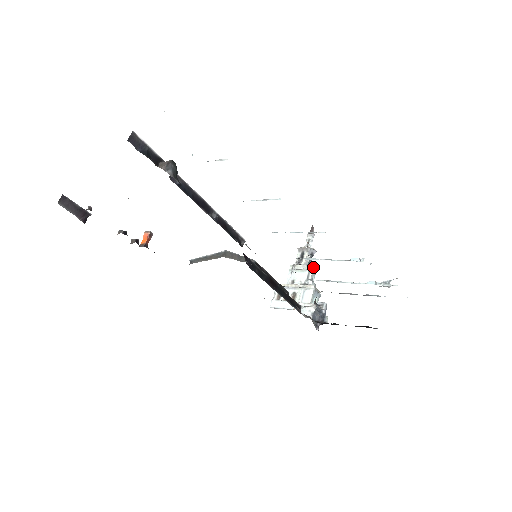
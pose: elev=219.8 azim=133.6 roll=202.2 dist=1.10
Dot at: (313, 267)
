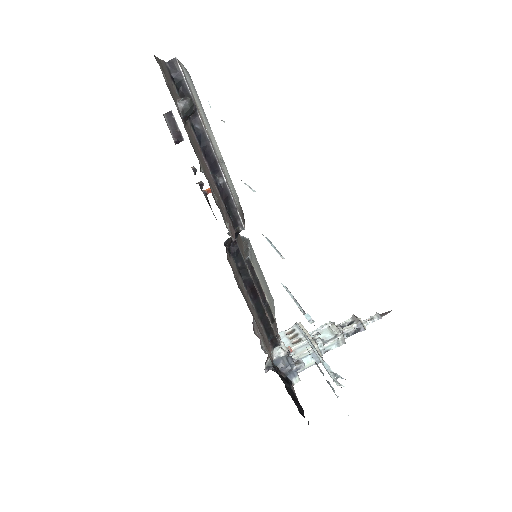
Dot at: (342, 337)
